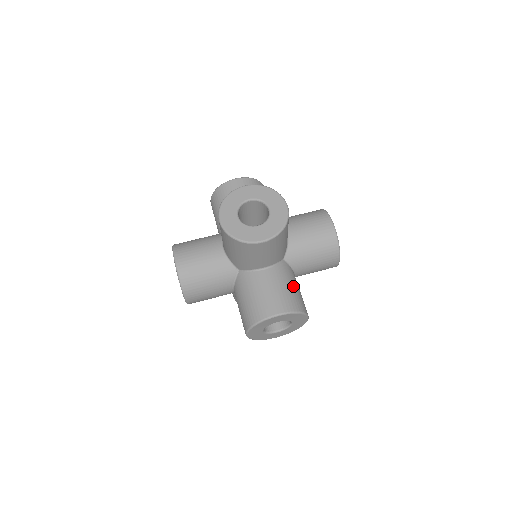
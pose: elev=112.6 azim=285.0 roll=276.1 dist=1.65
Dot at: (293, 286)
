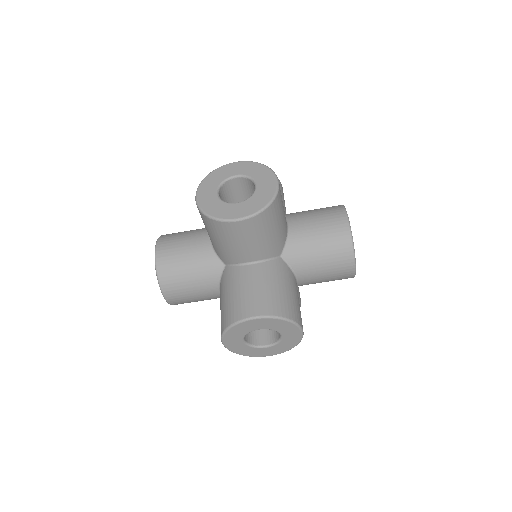
Dot at: occluded
